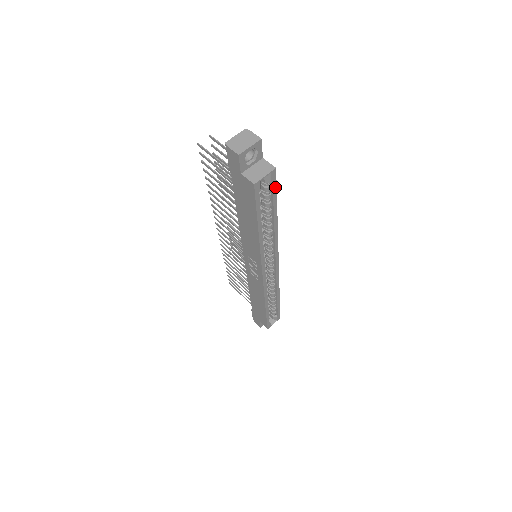
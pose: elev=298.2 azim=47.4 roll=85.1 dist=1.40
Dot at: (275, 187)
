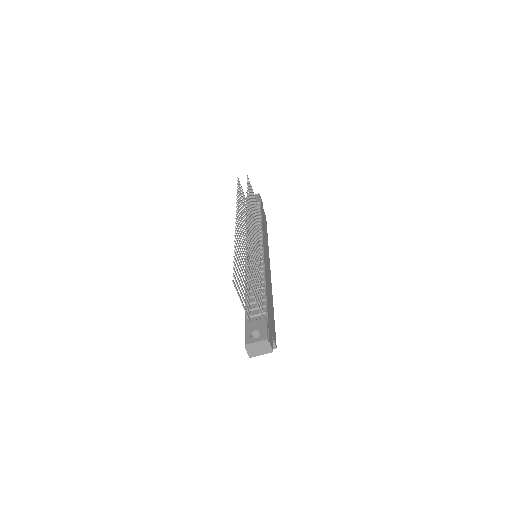
Dot at: occluded
